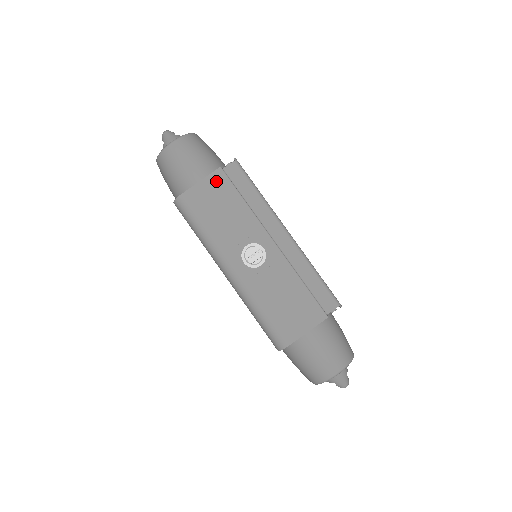
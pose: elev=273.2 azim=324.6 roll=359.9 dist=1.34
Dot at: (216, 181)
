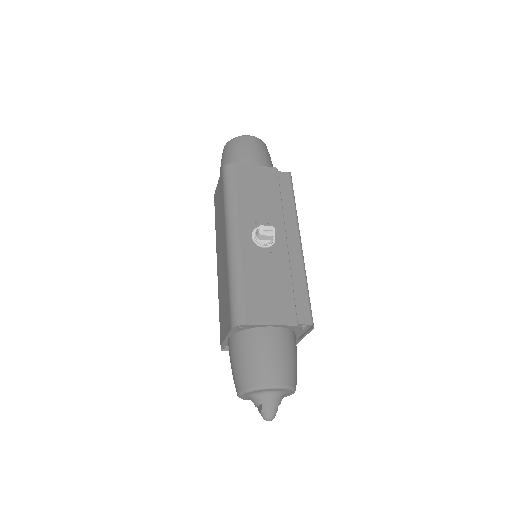
Dot at: (268, 173)
